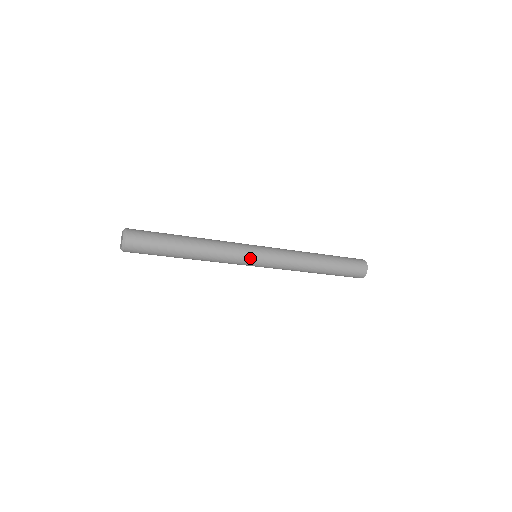
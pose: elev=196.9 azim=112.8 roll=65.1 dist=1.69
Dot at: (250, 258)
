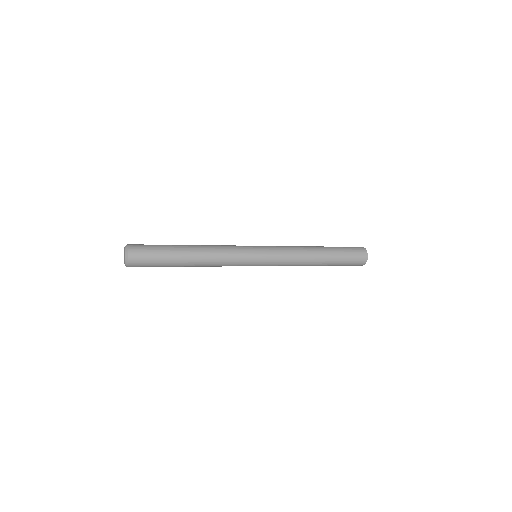
Dot at: (248, 265)
